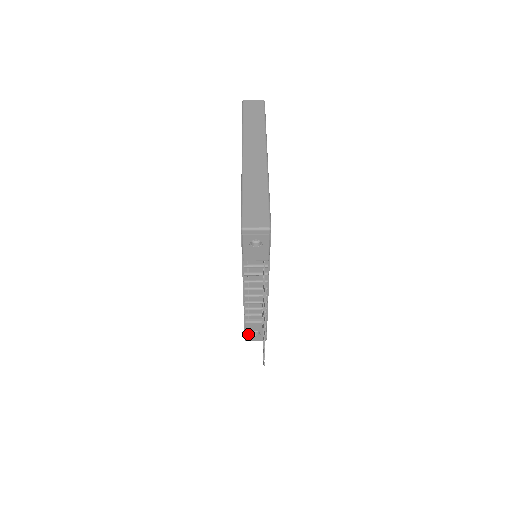
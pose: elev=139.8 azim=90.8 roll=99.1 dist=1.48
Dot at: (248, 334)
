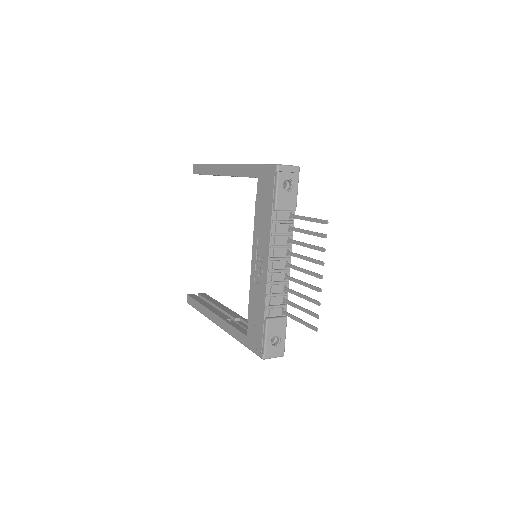
Dot at: (268, 343)
